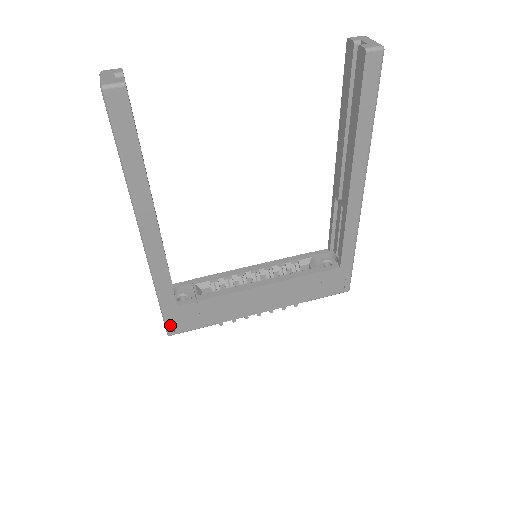
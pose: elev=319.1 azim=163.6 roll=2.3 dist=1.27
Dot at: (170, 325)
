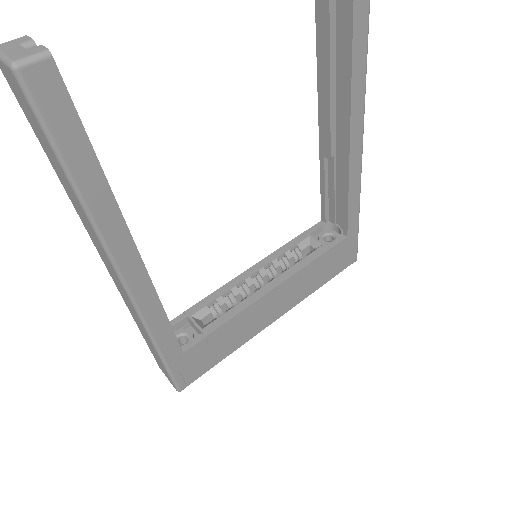
Dot at: (179, 379)
